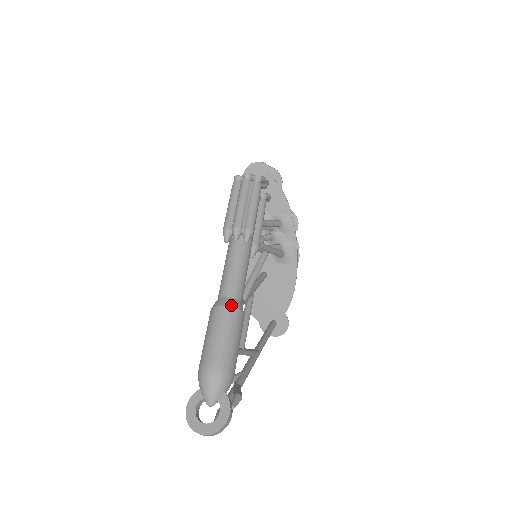
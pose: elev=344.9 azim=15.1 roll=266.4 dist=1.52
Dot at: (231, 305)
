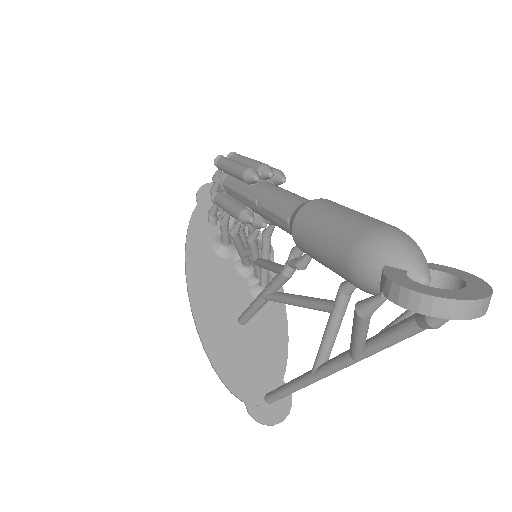
Dot at: occluded
